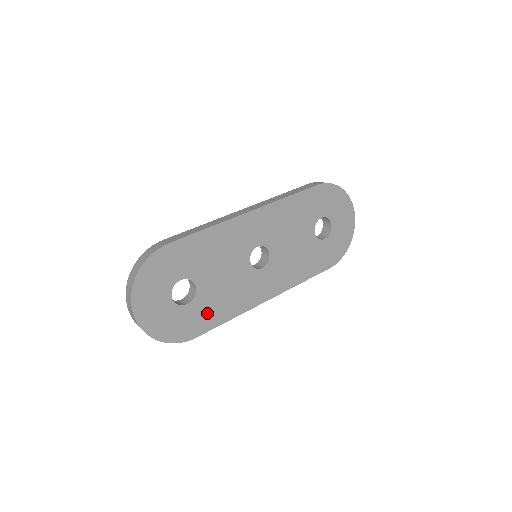
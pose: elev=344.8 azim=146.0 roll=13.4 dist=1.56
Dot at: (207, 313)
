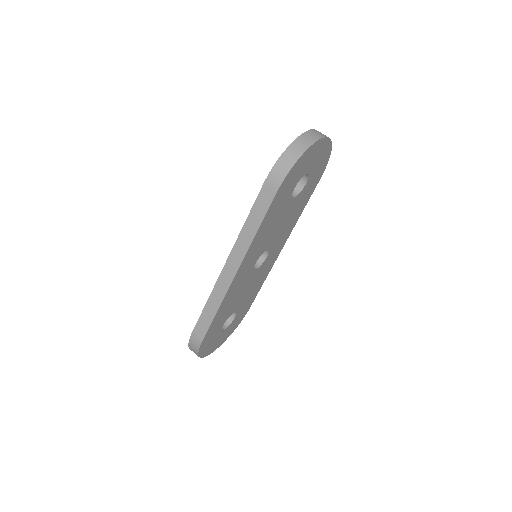
Dot at: (248, 301)
